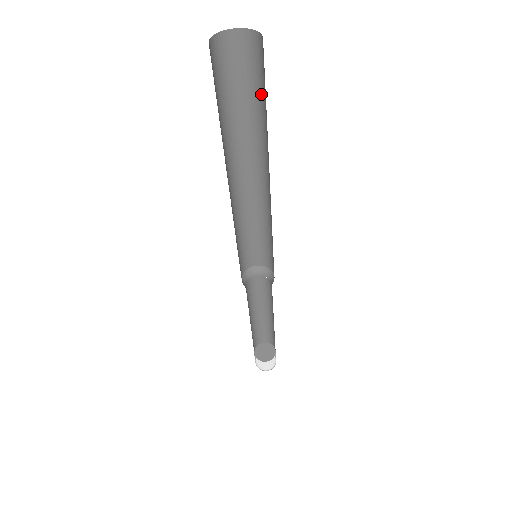
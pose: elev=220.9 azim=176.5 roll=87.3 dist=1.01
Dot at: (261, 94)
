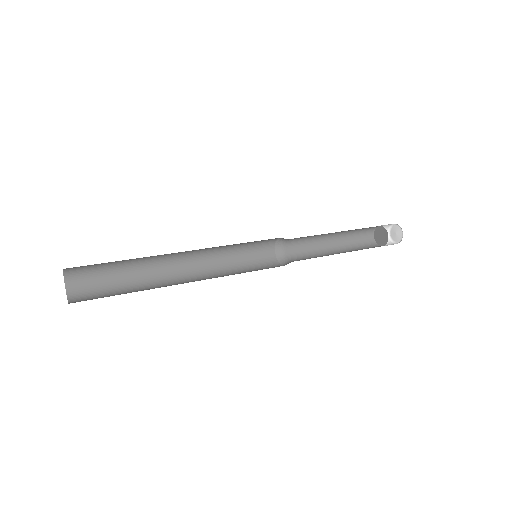
Dot at: occluded
